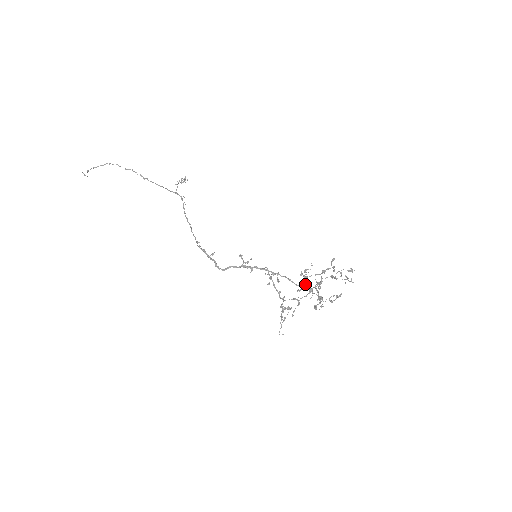
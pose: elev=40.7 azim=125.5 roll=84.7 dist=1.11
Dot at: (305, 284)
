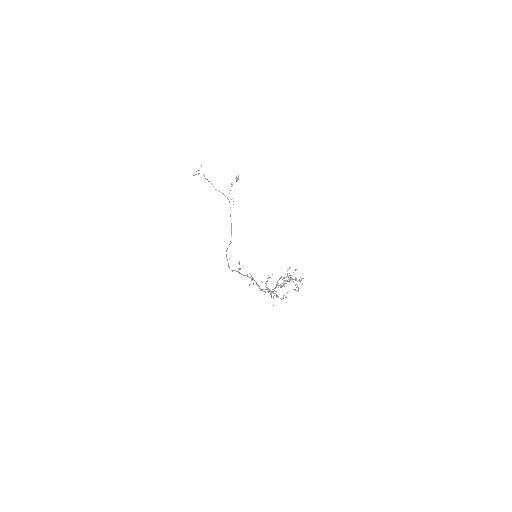
Dot at: (289, 273)
